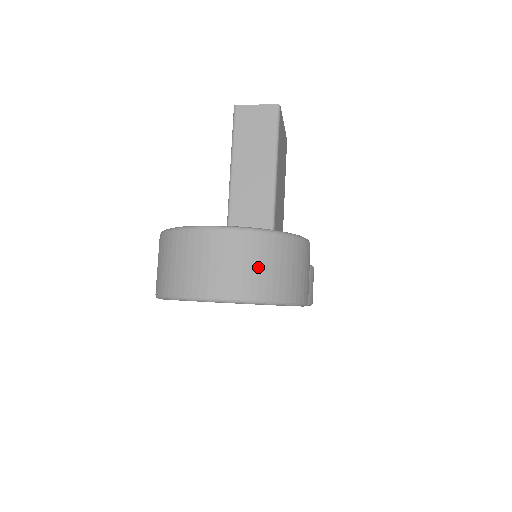
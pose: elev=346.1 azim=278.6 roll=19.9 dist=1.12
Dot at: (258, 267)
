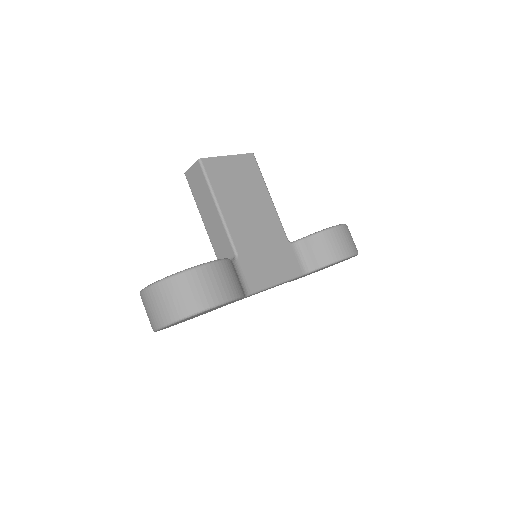
Dot at: (164, 303)
